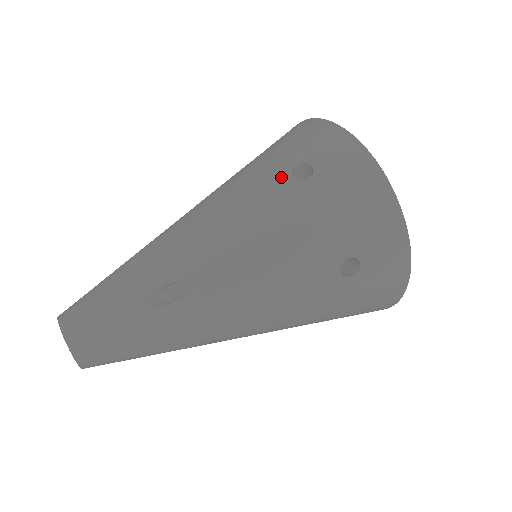
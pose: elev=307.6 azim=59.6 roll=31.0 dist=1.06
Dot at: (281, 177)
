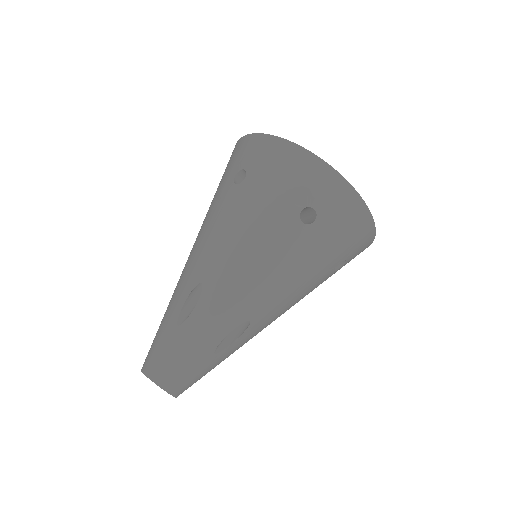
Dot at: (292, 224)
